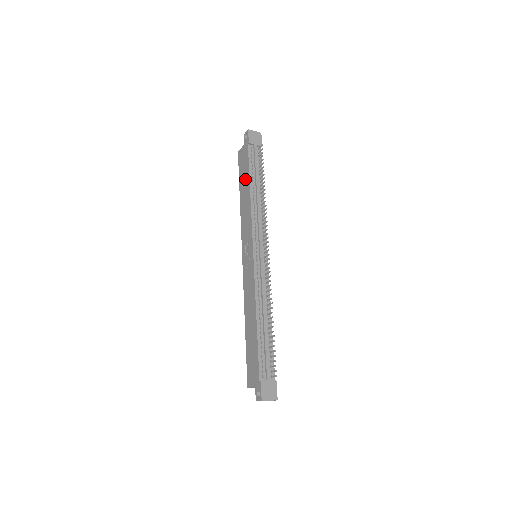
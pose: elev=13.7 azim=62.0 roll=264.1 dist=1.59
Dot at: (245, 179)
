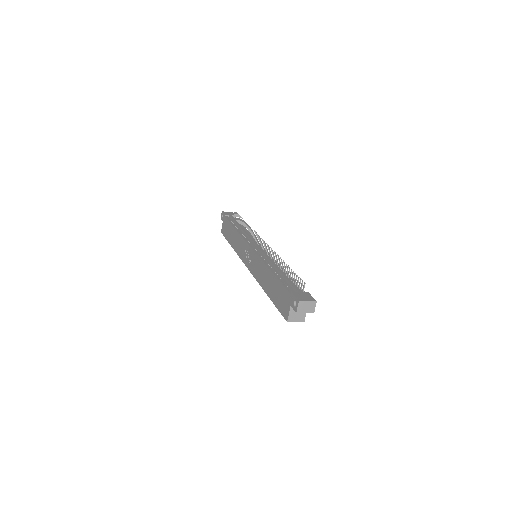
Dot at: (230, 231)
